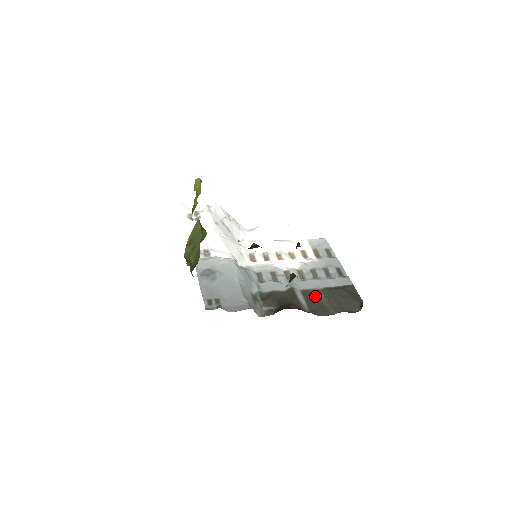
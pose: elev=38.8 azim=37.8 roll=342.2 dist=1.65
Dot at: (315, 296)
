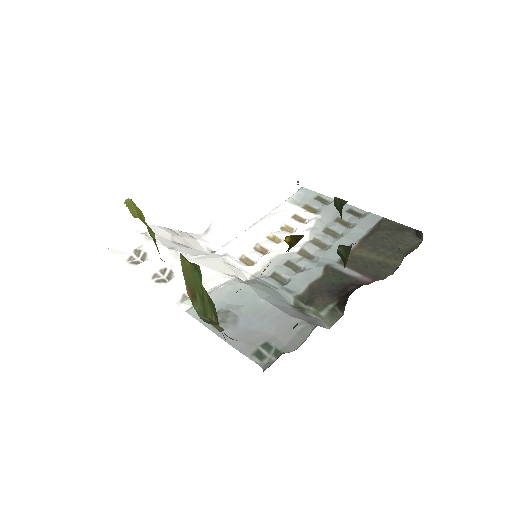
Dot at: (359, 258)
